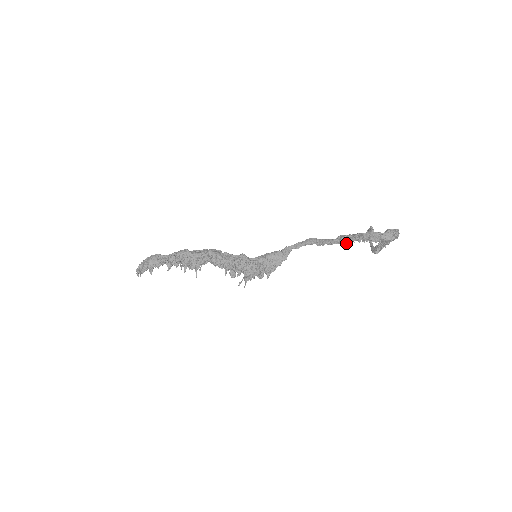
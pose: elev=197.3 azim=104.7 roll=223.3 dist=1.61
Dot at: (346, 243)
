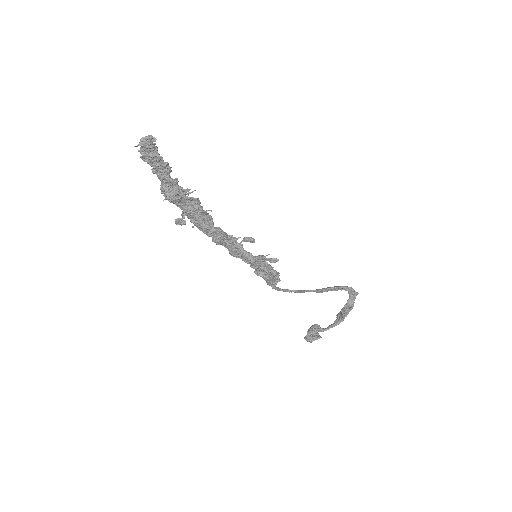
Dot at: (326, 288)
